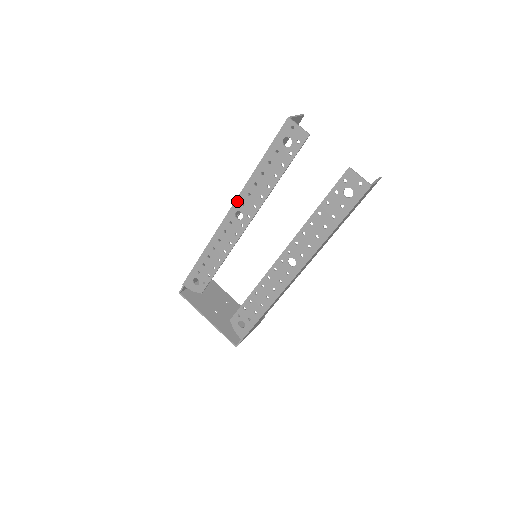
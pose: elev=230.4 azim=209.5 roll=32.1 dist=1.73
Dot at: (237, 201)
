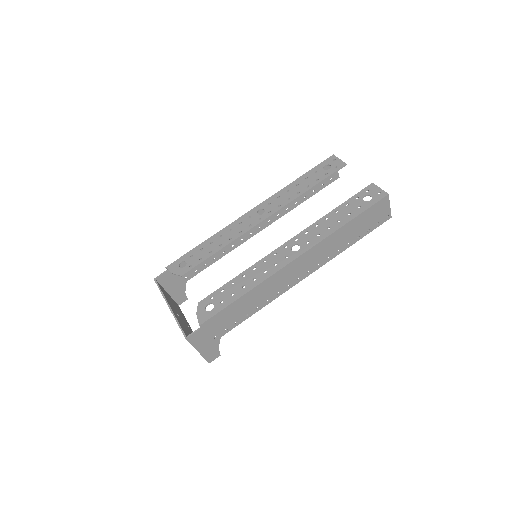
Dot at: (265, 202)
